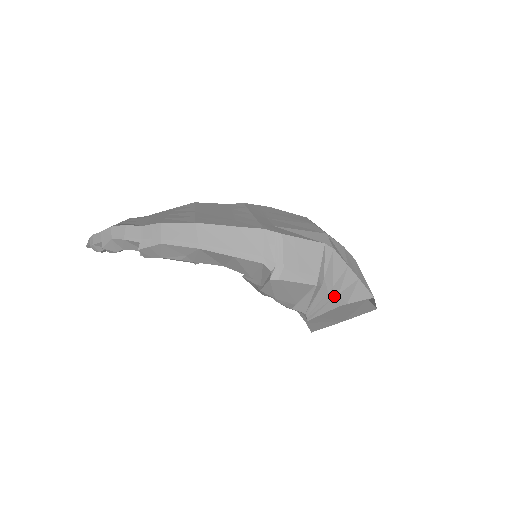
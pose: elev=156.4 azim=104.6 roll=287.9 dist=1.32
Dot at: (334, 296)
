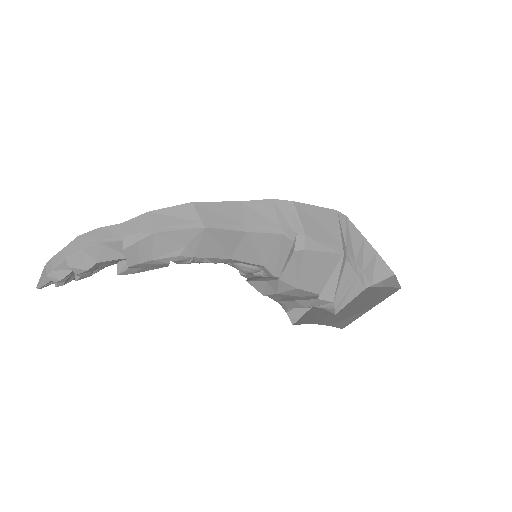
Dot at: (358, 274)
